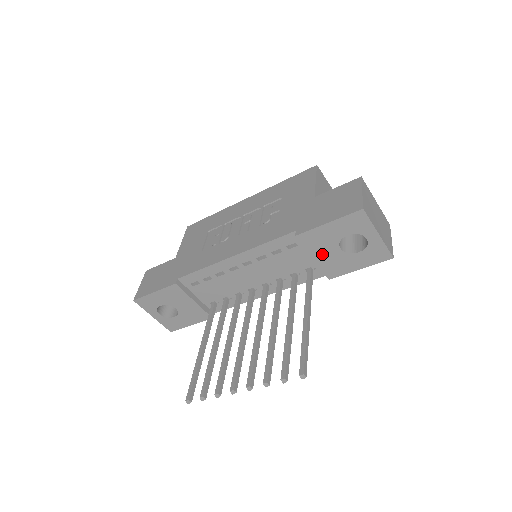
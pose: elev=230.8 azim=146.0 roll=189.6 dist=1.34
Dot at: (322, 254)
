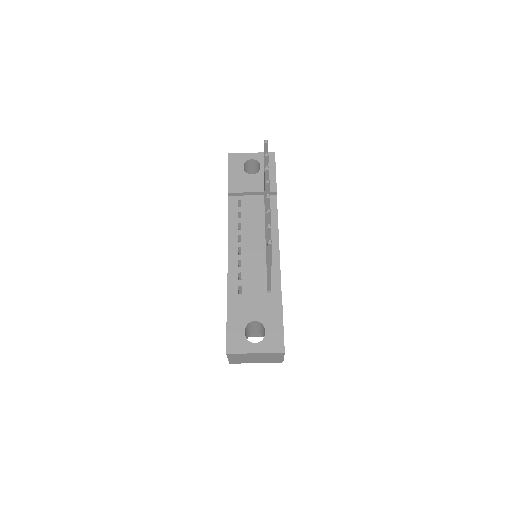
Dot at: (251, 186)
